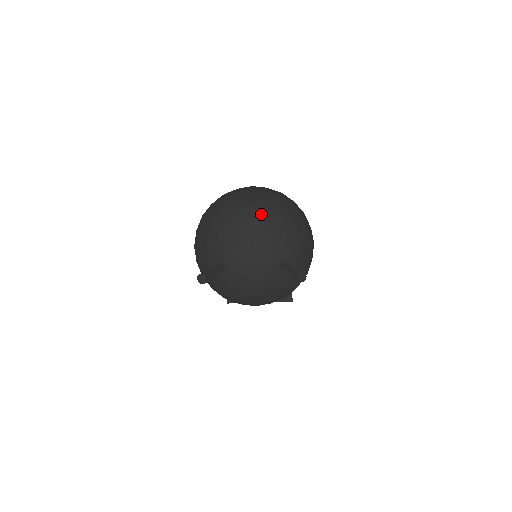
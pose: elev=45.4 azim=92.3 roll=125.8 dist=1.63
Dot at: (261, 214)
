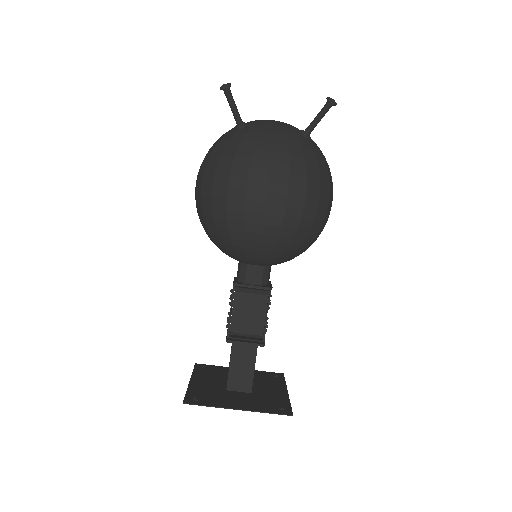
Dot at: occluded
